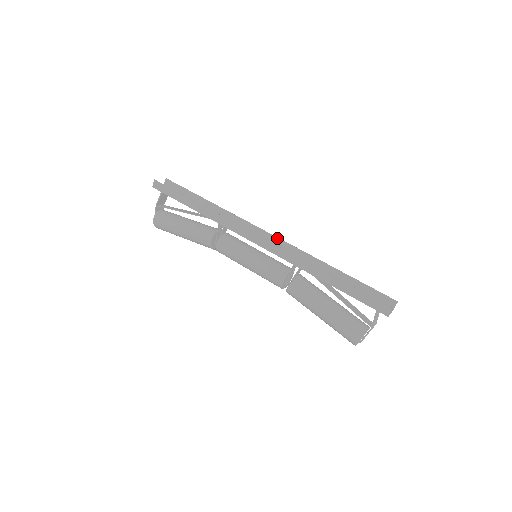
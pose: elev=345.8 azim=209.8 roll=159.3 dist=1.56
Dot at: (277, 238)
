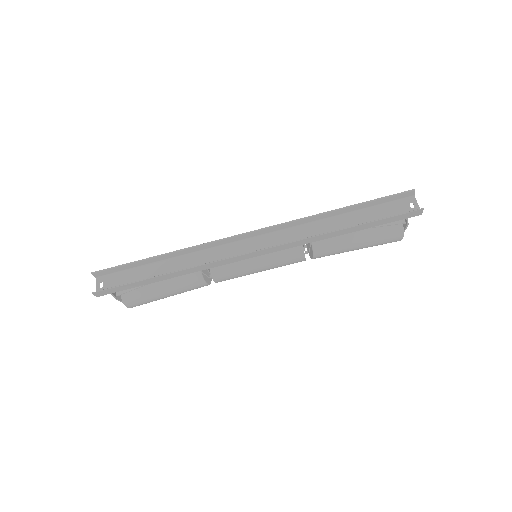
Dot at: (261, 230)
